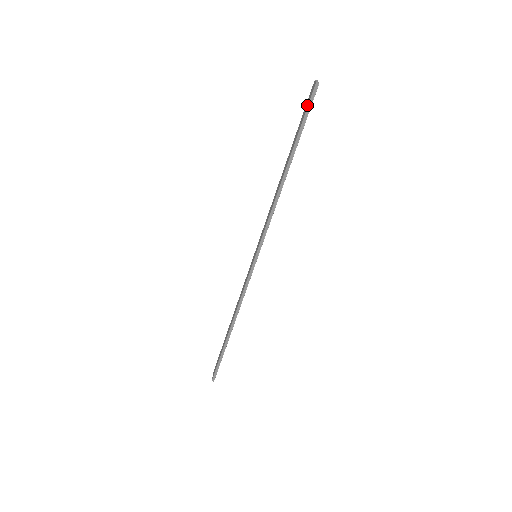
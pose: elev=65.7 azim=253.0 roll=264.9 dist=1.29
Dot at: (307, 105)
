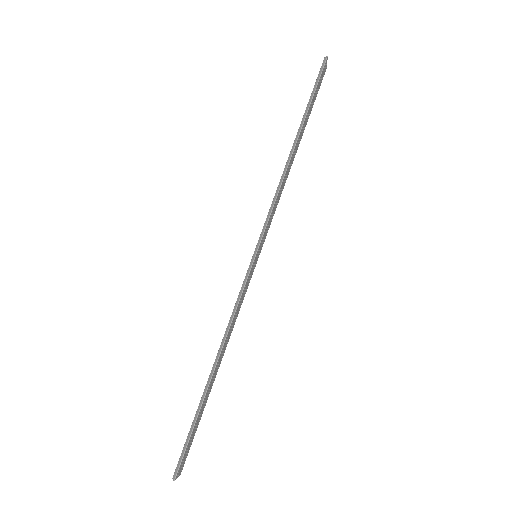
Dot at: (316, 80)
